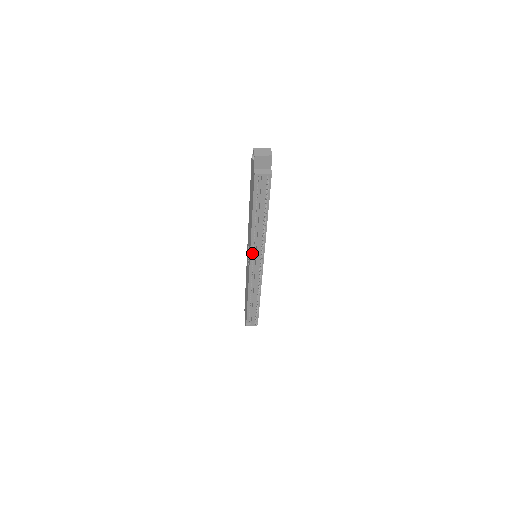
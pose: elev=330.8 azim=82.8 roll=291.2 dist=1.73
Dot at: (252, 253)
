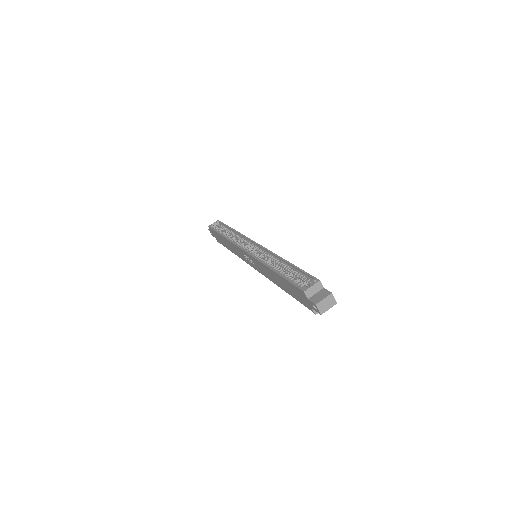
Dot at: occluded
